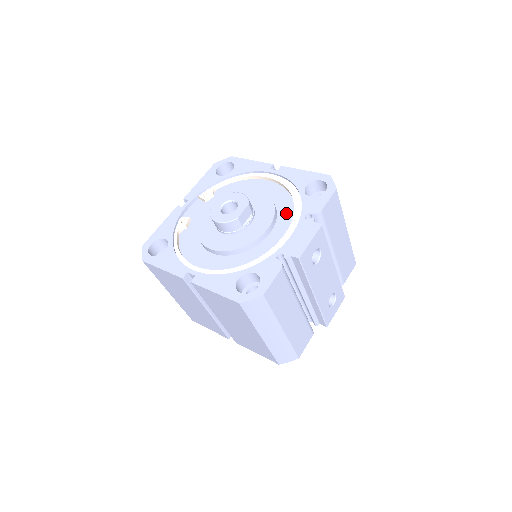
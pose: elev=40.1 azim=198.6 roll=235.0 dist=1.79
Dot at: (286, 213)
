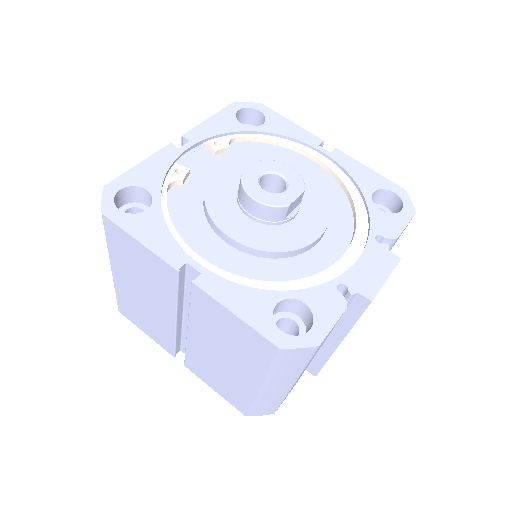
Dot at: (341, 220)
